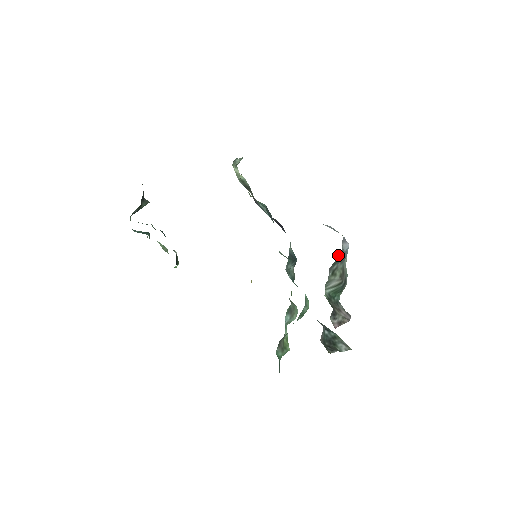
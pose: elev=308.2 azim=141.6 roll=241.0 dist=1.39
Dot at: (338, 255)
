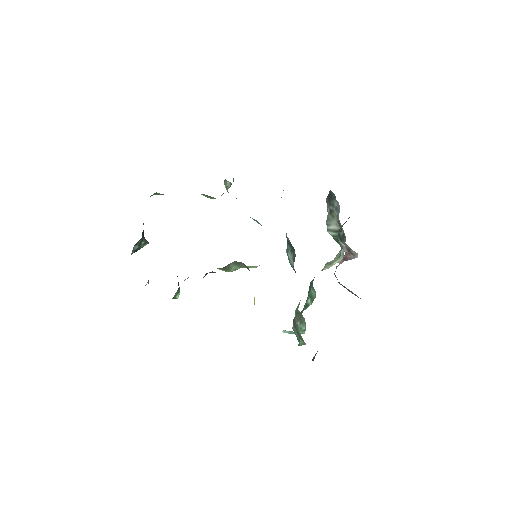
Dot at: (331, 191)
